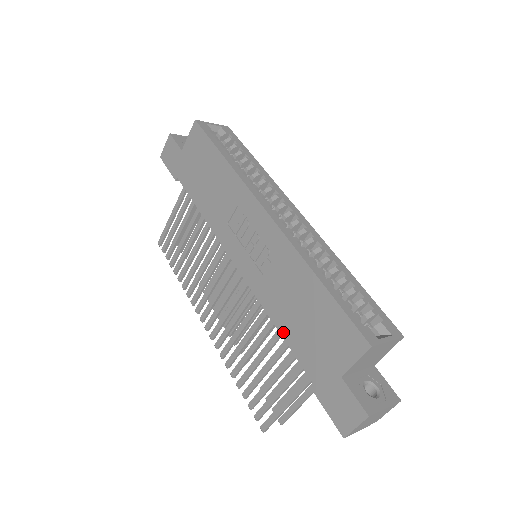
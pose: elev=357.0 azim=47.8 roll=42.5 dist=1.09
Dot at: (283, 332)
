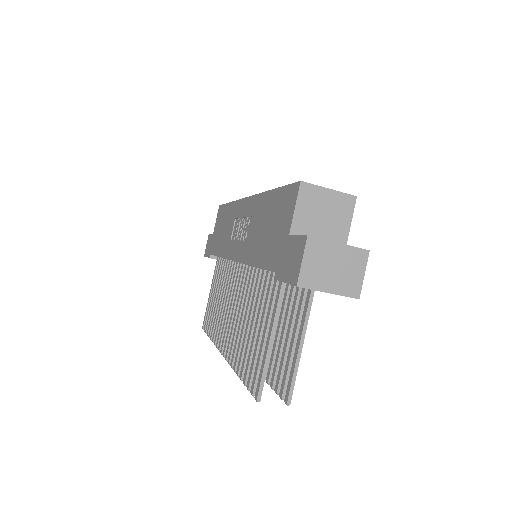
Dot at: (257, 262)
